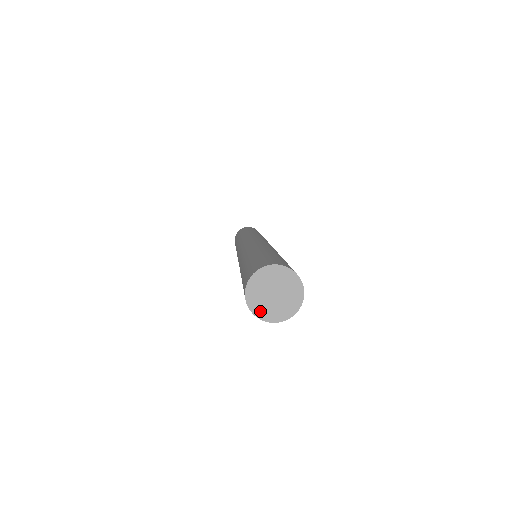
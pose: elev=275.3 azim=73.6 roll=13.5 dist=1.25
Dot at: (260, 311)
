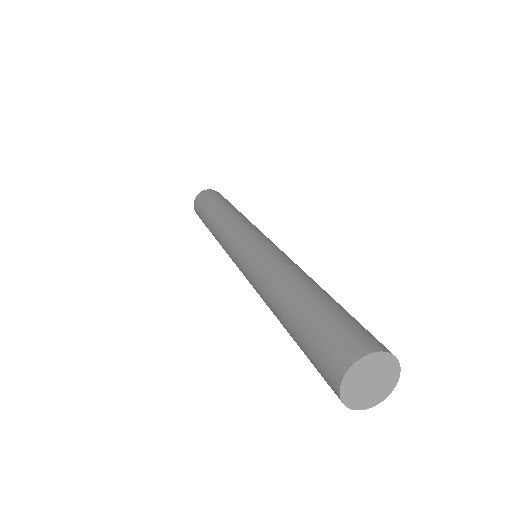
Dot at: (351, 400)
